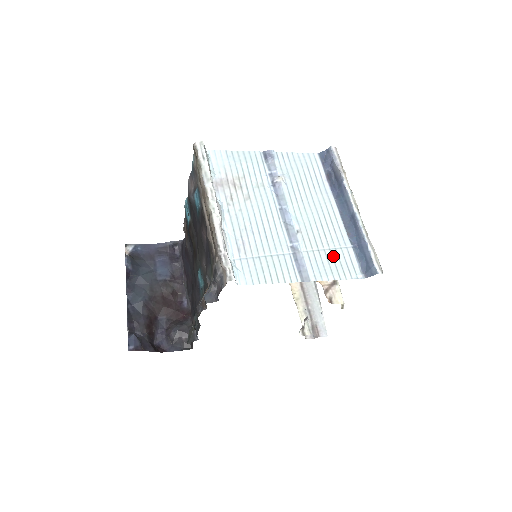
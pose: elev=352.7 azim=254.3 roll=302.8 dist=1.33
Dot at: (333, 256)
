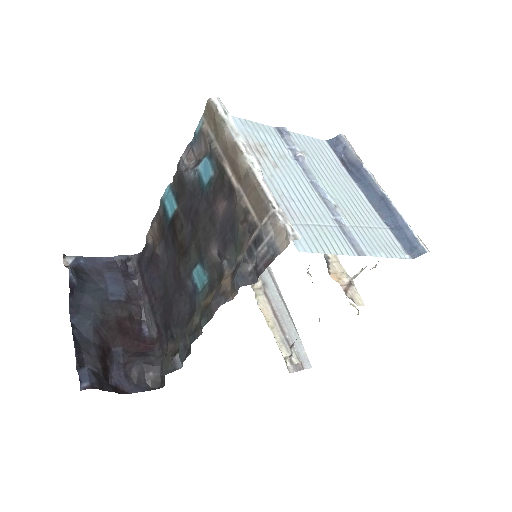
Dot at: (376, 234)
